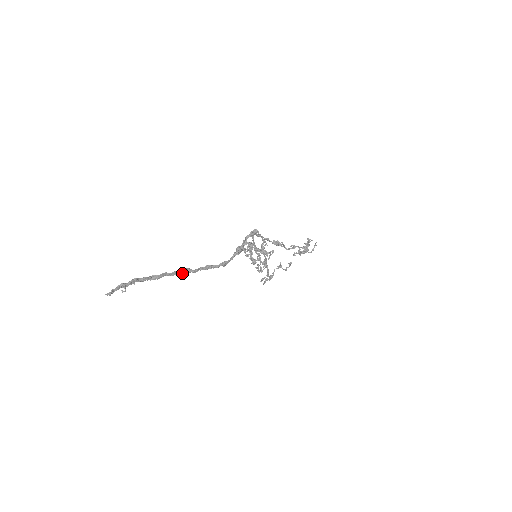
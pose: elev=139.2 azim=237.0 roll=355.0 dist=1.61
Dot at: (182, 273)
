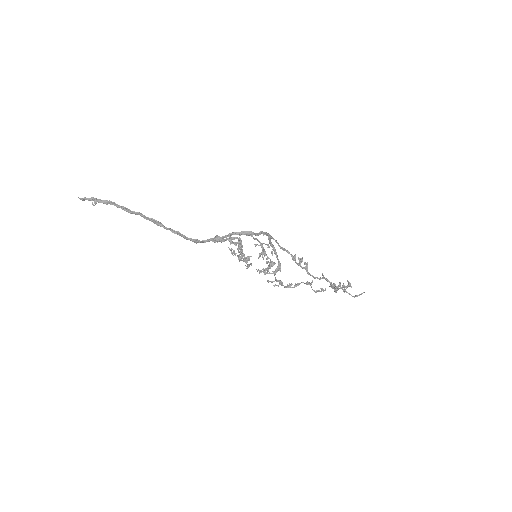
Dot at: (154, 222)
